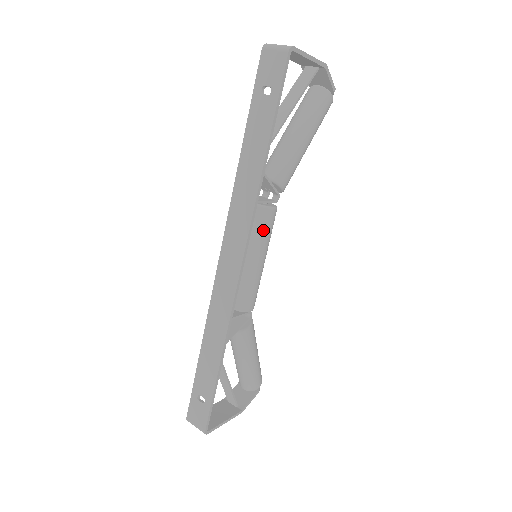
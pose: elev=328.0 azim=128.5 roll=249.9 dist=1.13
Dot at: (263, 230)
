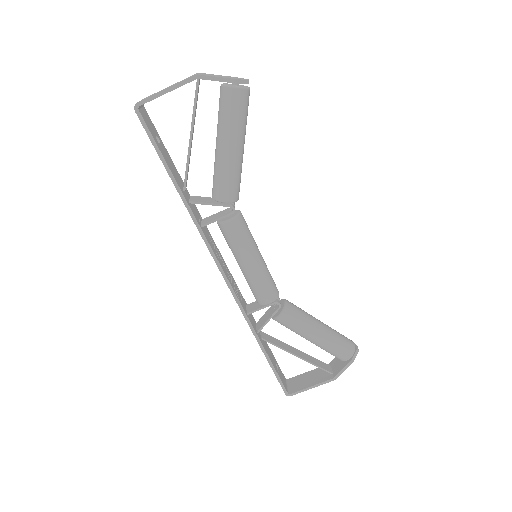
Dot at: (231, 241)
